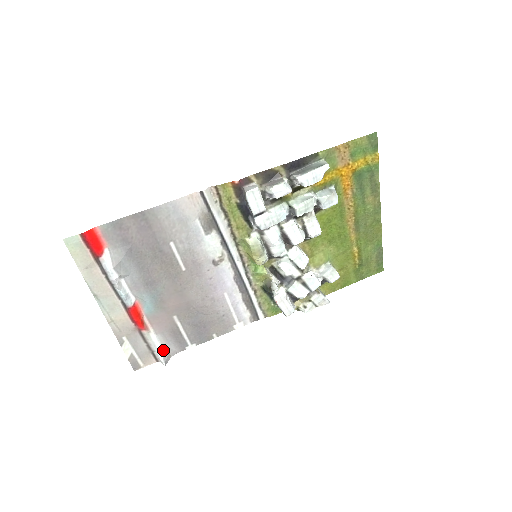
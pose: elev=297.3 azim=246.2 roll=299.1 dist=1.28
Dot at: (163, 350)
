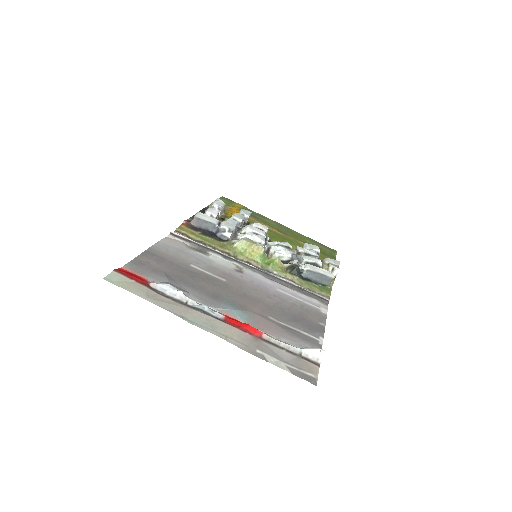
Dot at: (305, 349)
